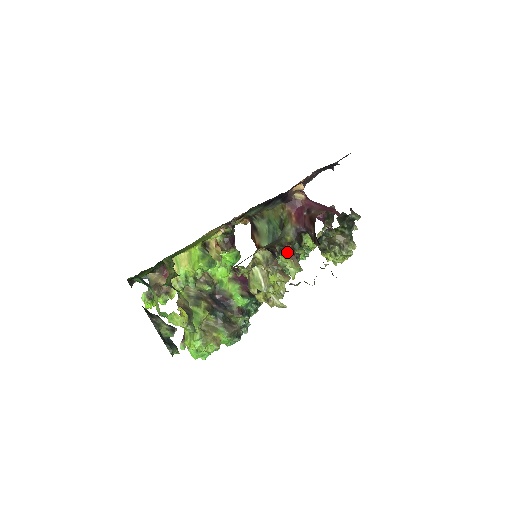
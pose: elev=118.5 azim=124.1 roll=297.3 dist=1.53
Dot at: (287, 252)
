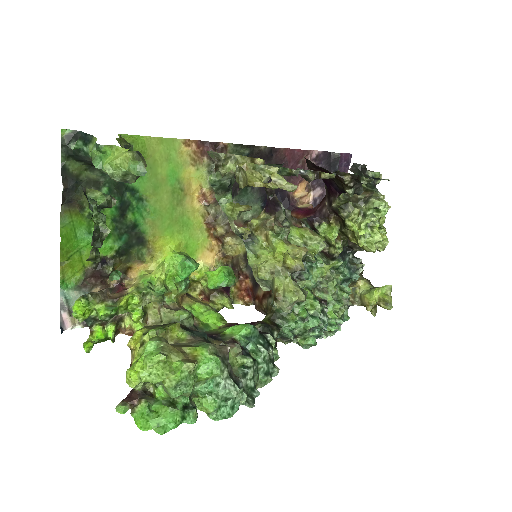
Dot at: (297, 226)
